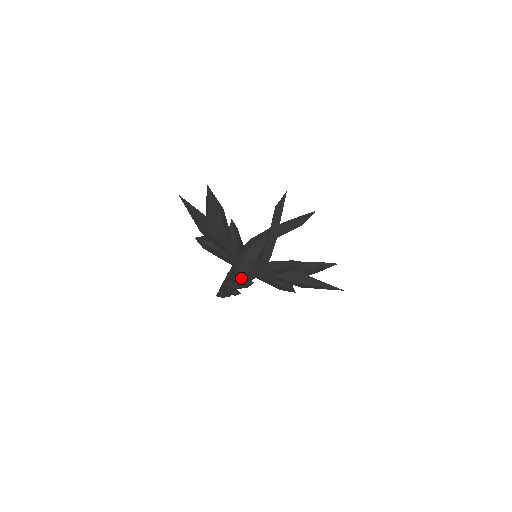
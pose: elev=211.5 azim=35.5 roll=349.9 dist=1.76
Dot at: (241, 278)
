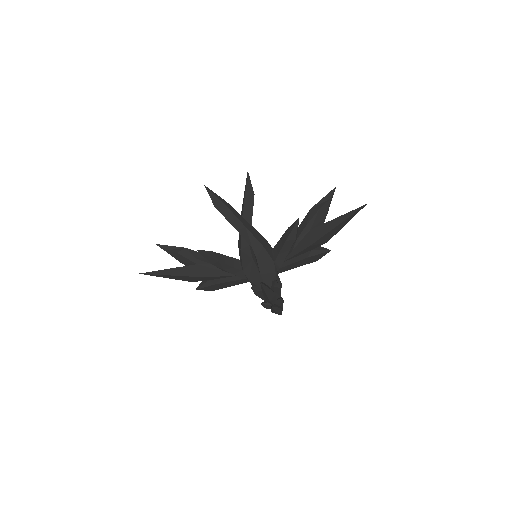
Dot at: occluded
